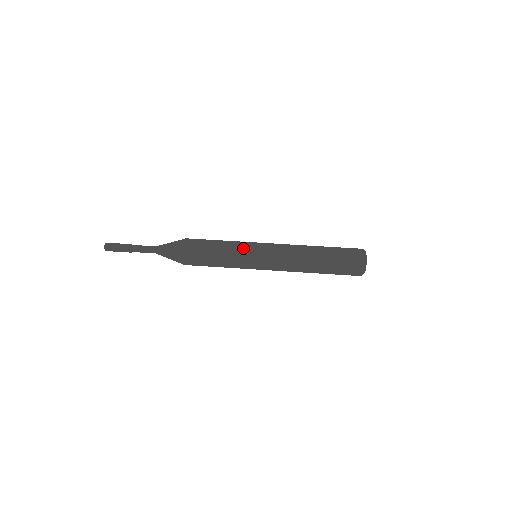
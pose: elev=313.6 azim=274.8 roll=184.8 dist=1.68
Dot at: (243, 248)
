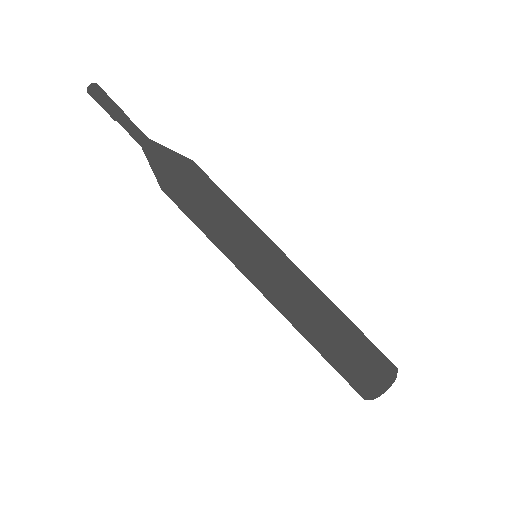
Dot at: (233, 246)
